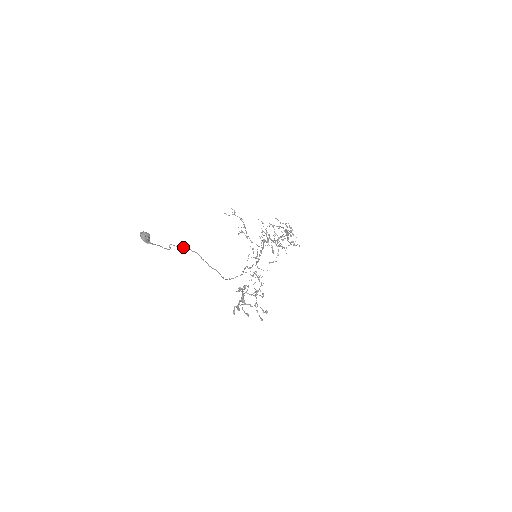
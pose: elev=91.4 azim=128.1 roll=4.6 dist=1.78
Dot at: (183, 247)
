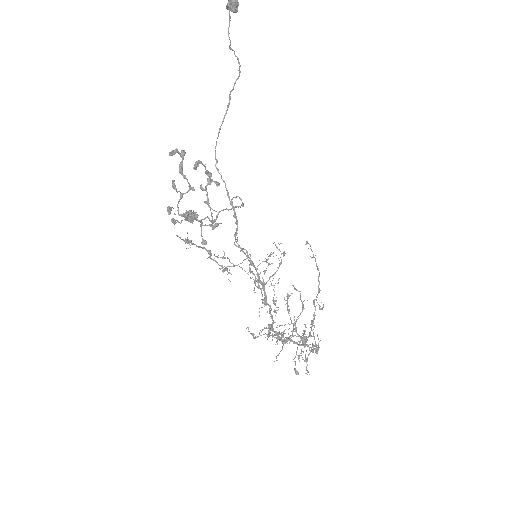
Dot at: occluded
